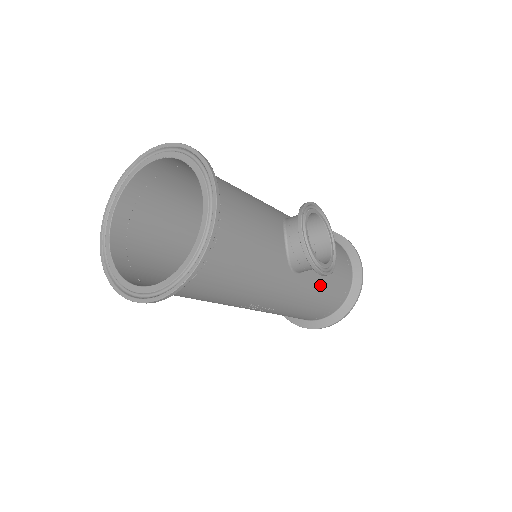
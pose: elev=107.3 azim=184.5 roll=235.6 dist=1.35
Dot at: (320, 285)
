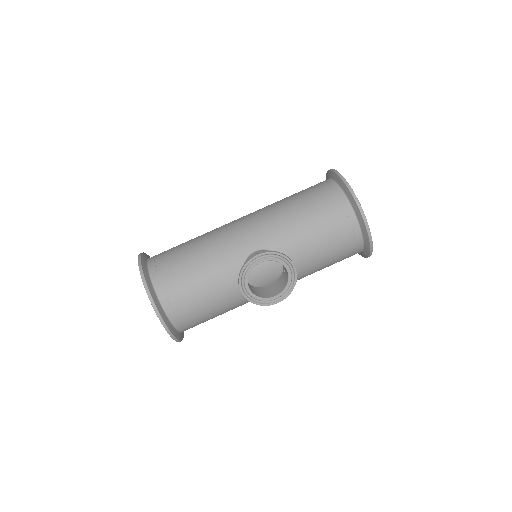
Dot at: (311, 270)
